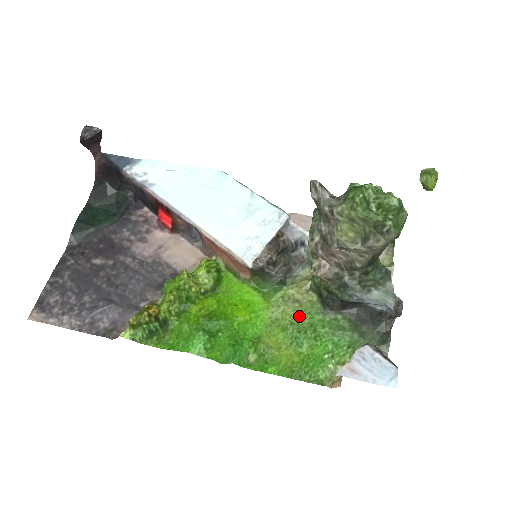
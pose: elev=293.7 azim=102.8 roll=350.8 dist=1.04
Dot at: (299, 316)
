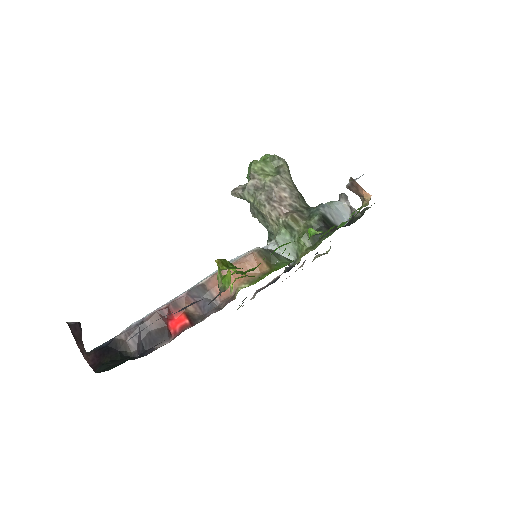
Dot at: occluded
